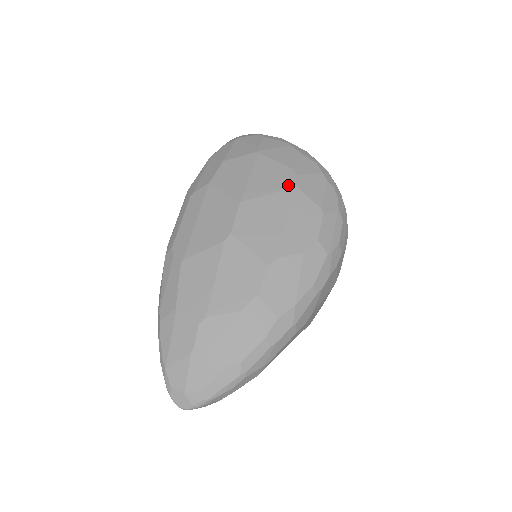
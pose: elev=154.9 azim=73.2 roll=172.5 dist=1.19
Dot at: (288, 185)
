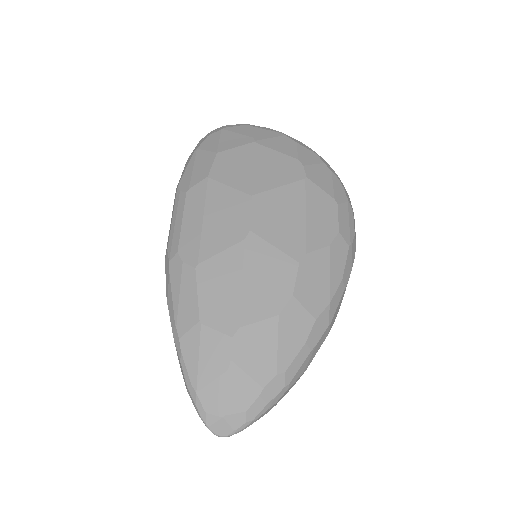
Dot at: (298, 176)
